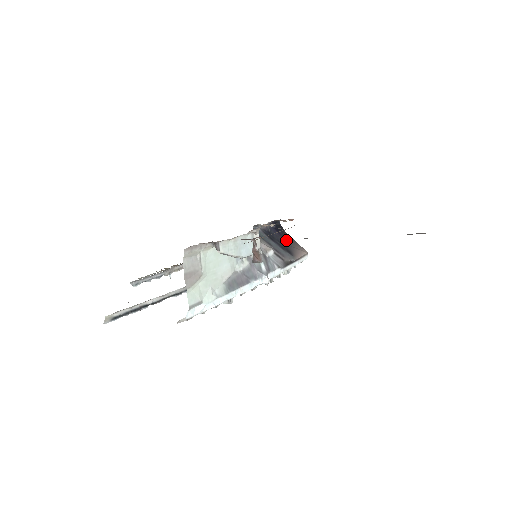
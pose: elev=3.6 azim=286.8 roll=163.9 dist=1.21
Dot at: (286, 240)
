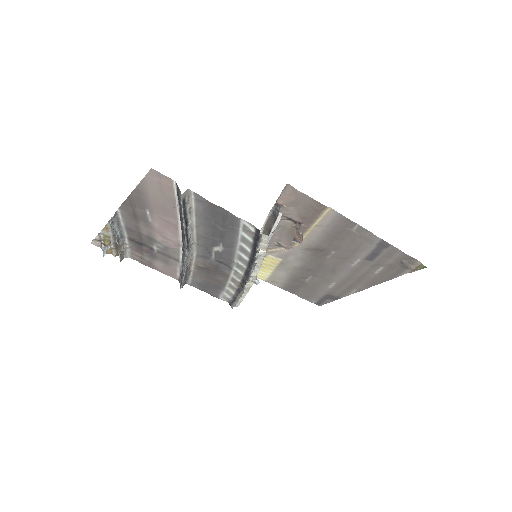
Dot at: occluded
